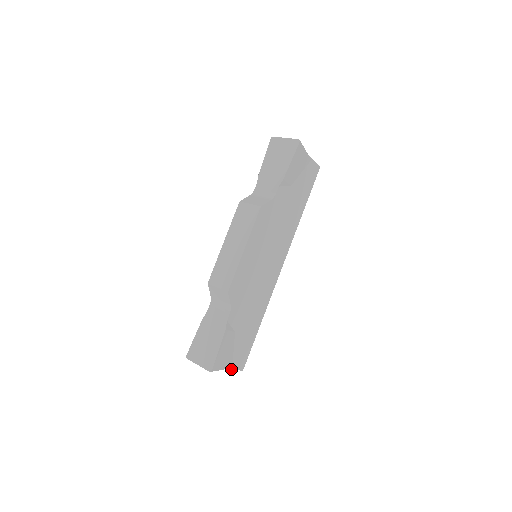
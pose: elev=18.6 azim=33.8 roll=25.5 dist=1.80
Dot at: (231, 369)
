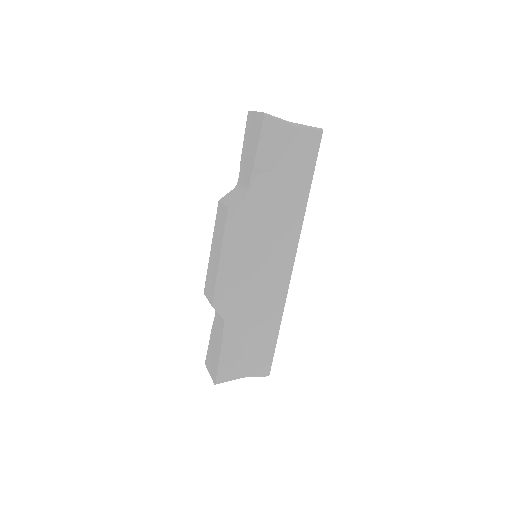
Dot at: occluded
